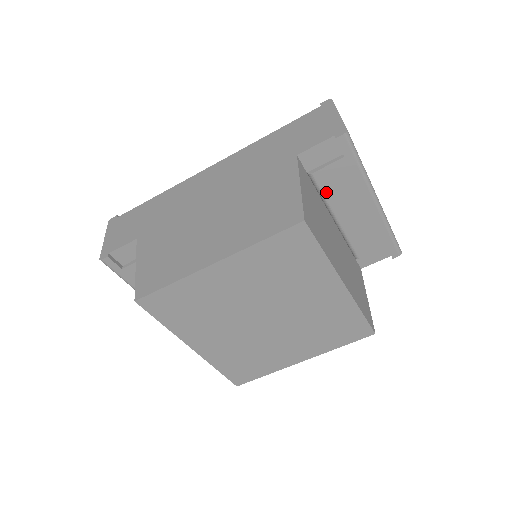
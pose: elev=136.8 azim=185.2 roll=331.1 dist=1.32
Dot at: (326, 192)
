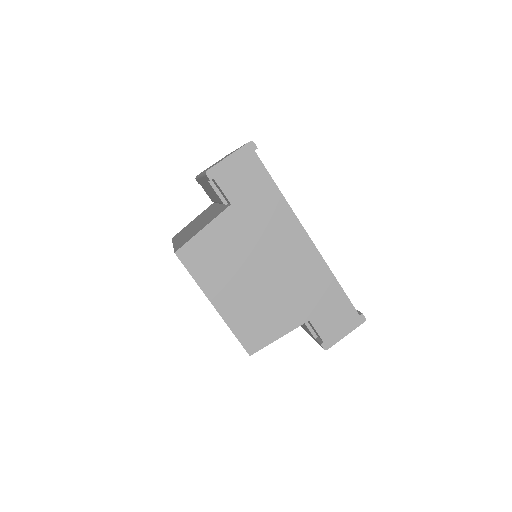
Dot at: occluded
